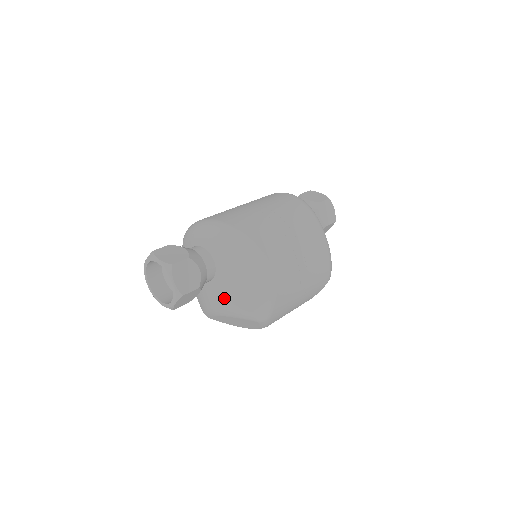
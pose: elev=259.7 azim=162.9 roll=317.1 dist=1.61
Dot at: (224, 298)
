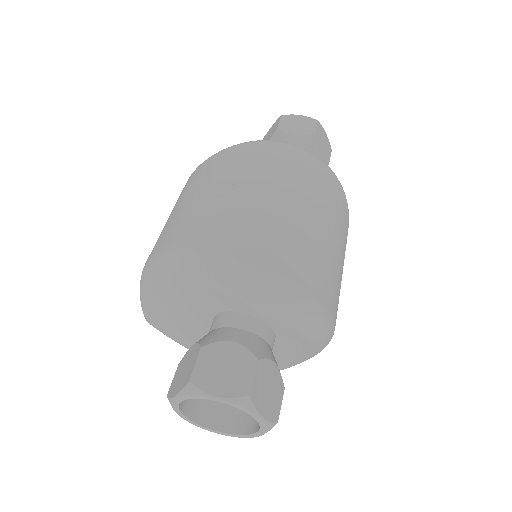
Dot at: occluded
